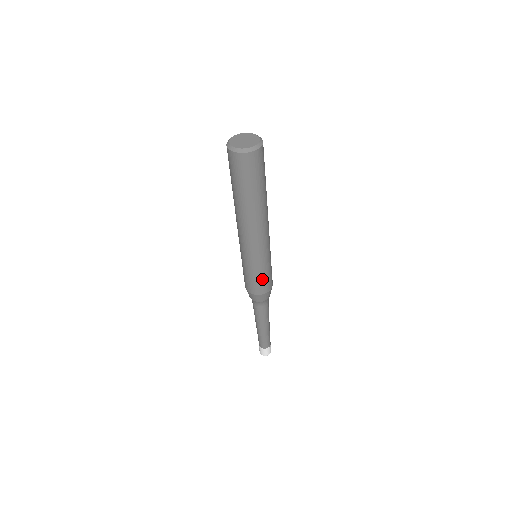
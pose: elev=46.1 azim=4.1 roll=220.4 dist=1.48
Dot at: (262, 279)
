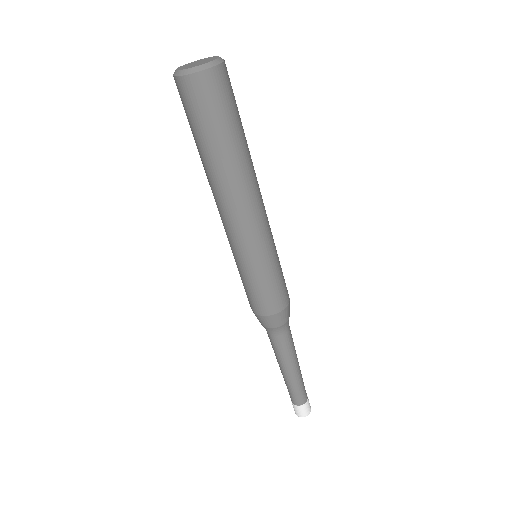
Dot at: (265, 290)
